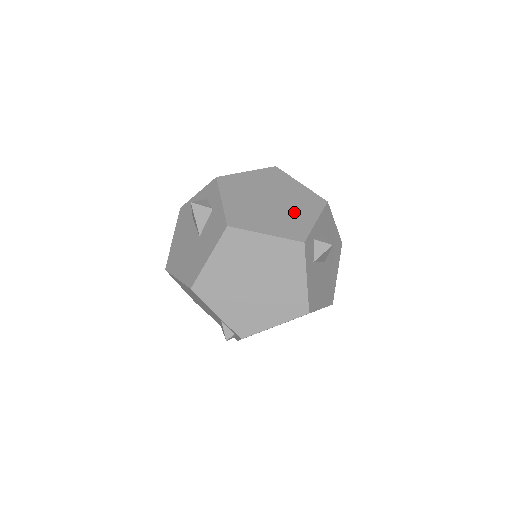
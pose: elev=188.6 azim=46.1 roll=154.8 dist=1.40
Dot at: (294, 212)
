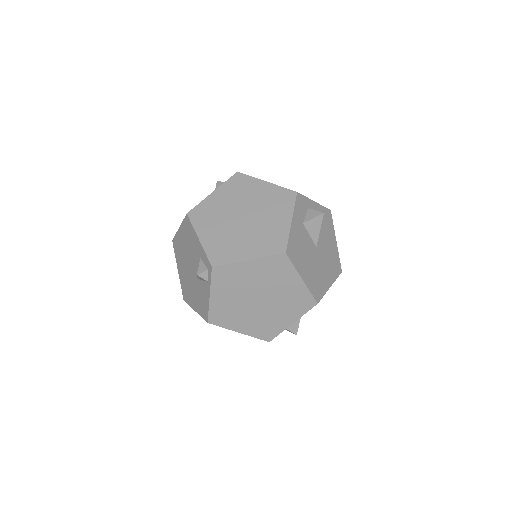
Dot at: occluded
